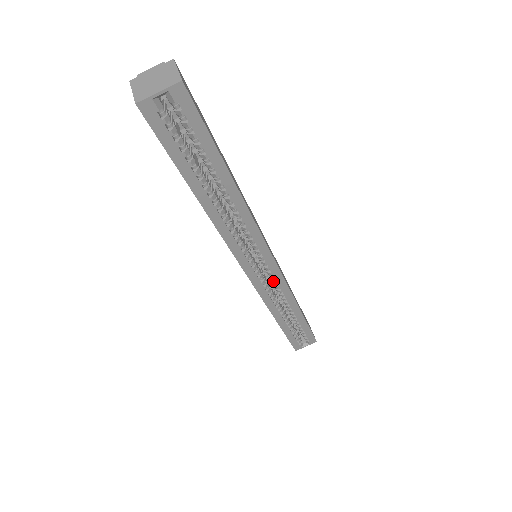
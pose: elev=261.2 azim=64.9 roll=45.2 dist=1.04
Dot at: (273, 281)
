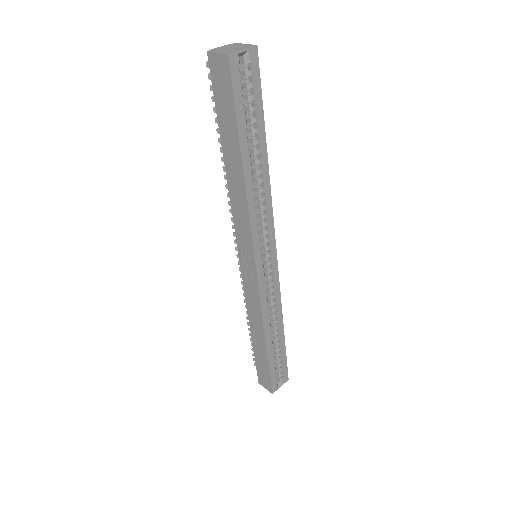
Dot at: (270, 282)
